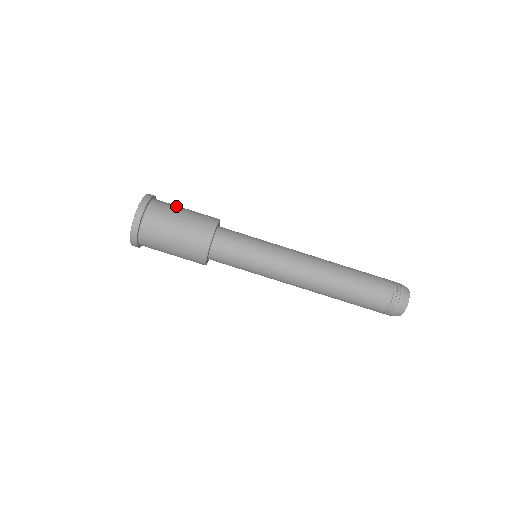
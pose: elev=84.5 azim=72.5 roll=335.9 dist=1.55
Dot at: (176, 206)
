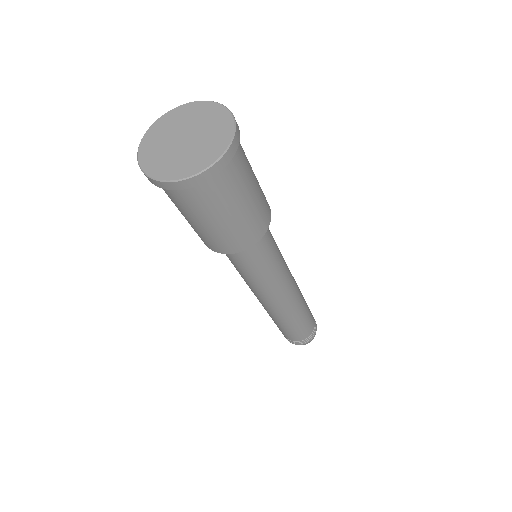
Dot at: (236, 197)
